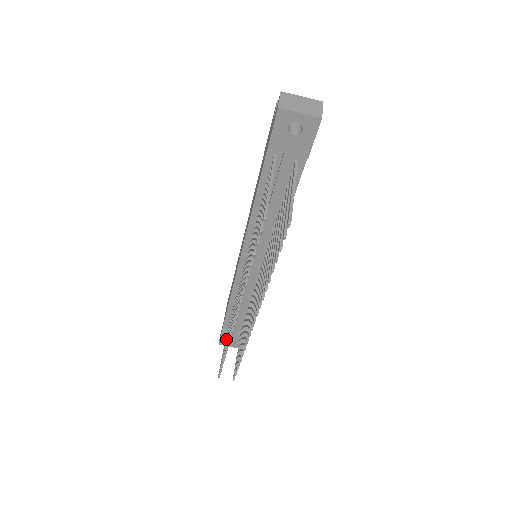
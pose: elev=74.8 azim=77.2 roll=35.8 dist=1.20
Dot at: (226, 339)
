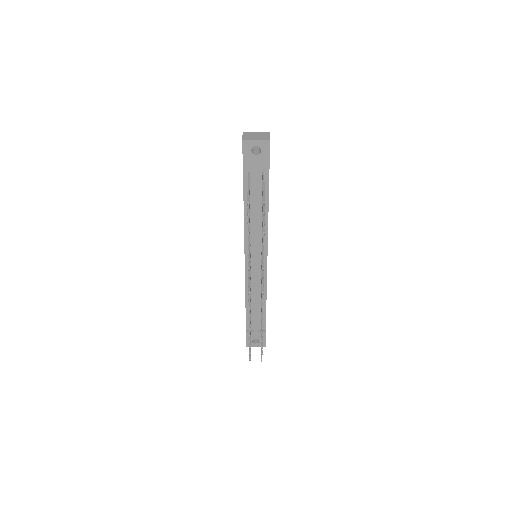
Dot at: occluded
